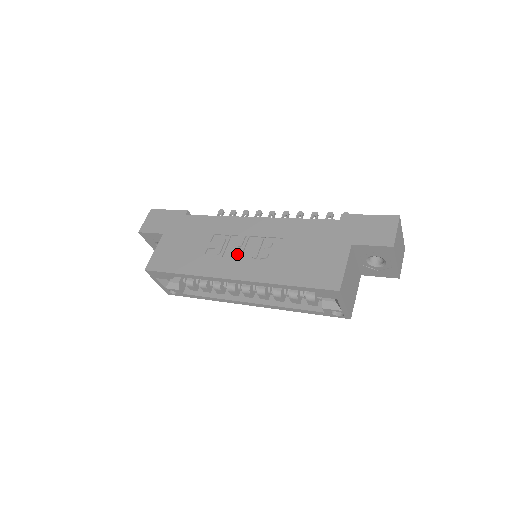
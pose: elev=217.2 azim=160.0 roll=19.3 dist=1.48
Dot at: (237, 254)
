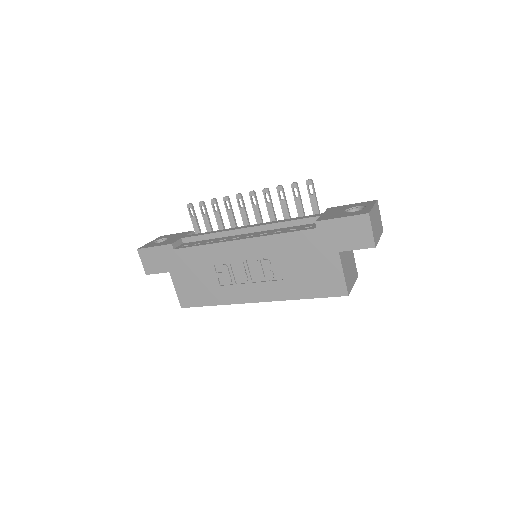
Dot at: (247, 280)
